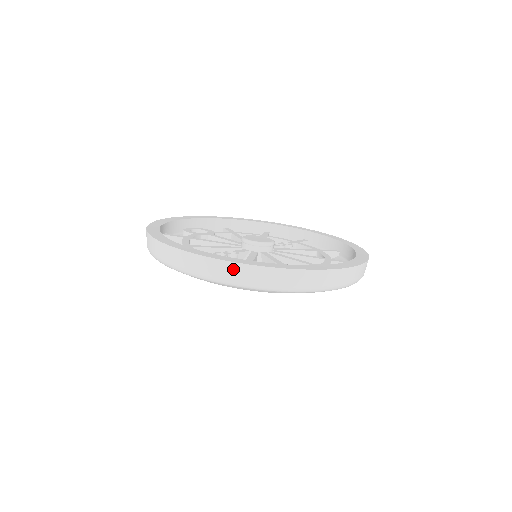
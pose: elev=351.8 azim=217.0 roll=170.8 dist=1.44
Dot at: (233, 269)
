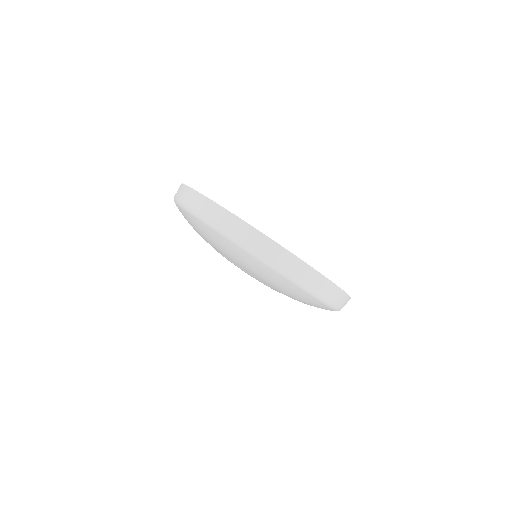
Dot at: (261, 240)
